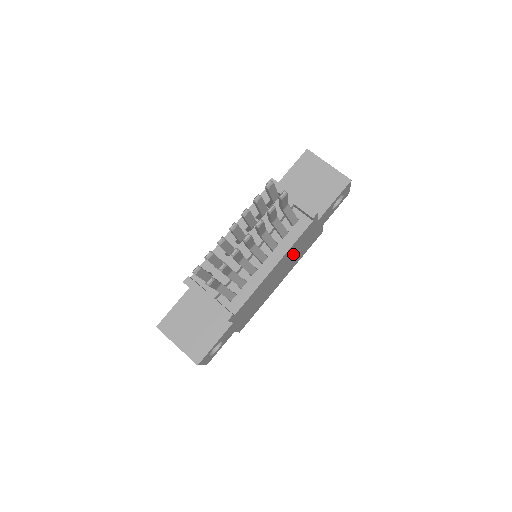
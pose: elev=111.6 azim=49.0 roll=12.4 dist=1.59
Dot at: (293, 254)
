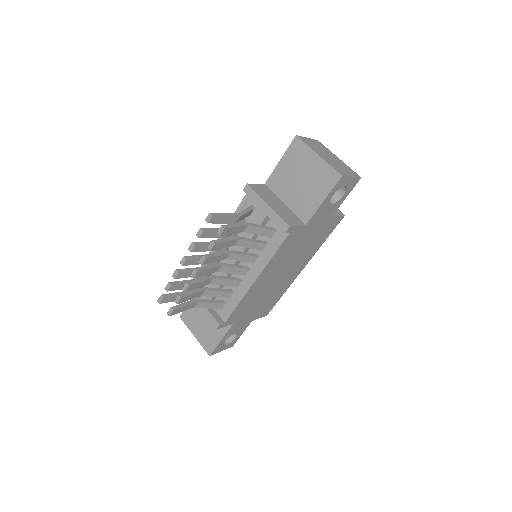
Dot at: (290, 256)
